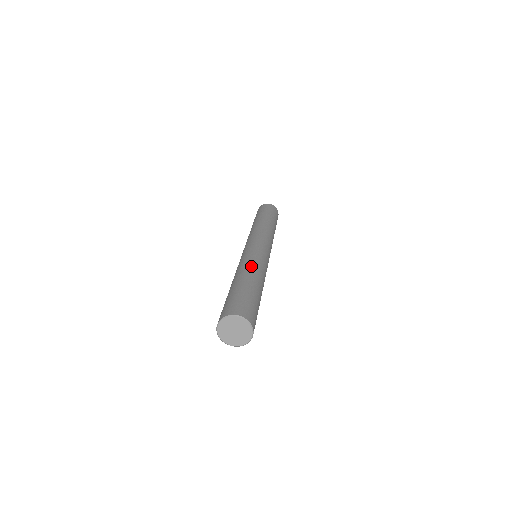
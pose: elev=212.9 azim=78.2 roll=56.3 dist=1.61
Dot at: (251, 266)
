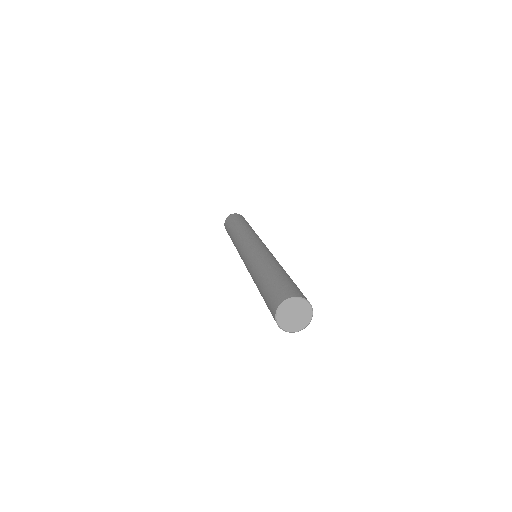
Dot at: occluded
